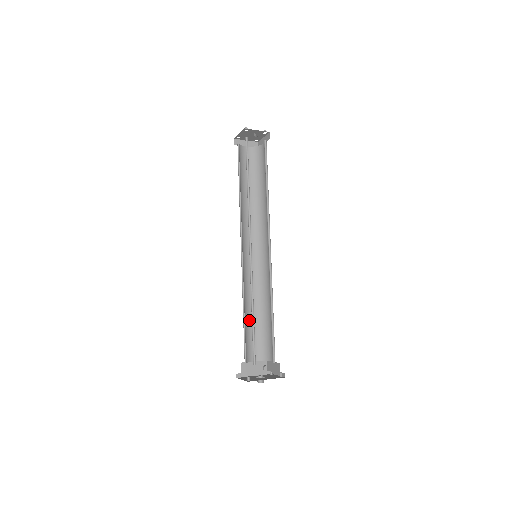
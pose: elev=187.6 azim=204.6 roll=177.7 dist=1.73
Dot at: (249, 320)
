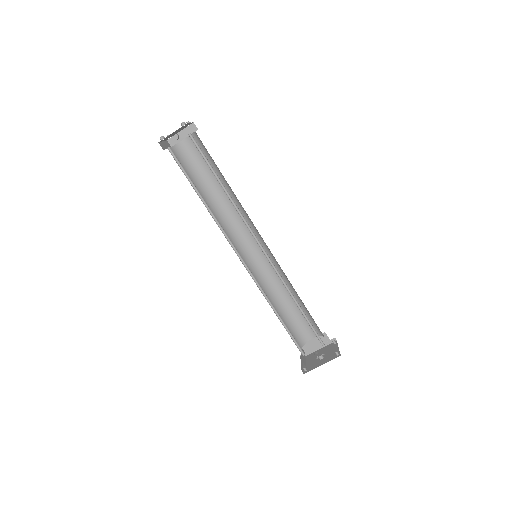
Dot at: (287, 308)
